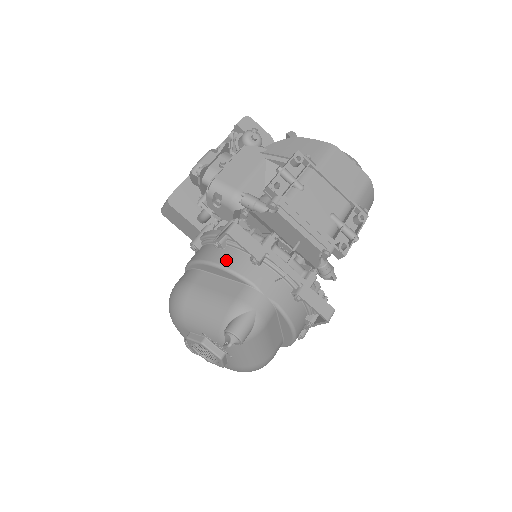
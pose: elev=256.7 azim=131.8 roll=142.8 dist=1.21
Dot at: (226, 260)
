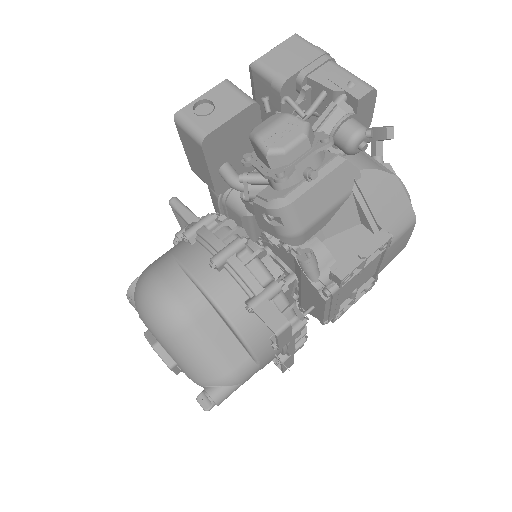
Dot at: (249, 331)
